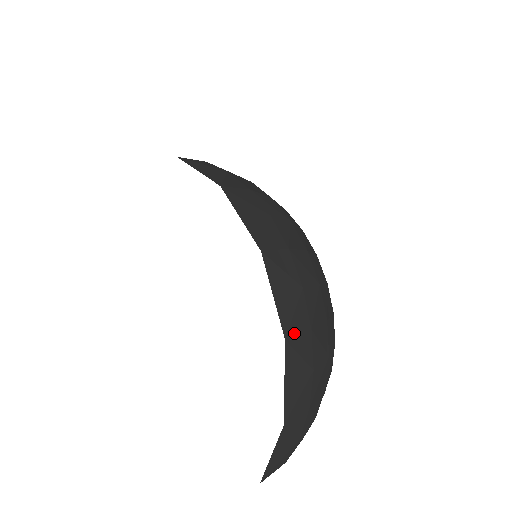
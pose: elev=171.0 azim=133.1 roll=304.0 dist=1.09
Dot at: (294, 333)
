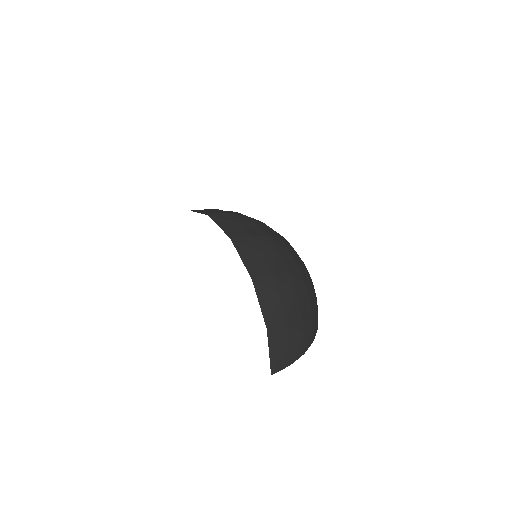
Dot at: (258, 276)
